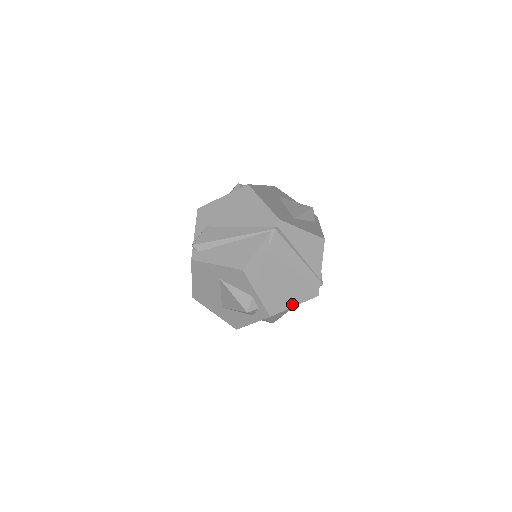
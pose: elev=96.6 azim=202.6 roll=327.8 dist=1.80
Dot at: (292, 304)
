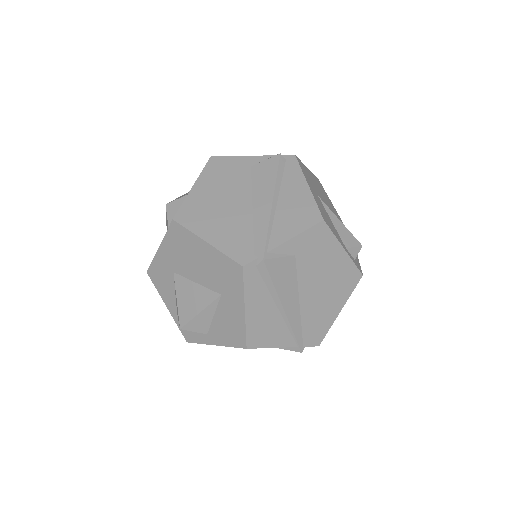
Dot at: (207, 236)
